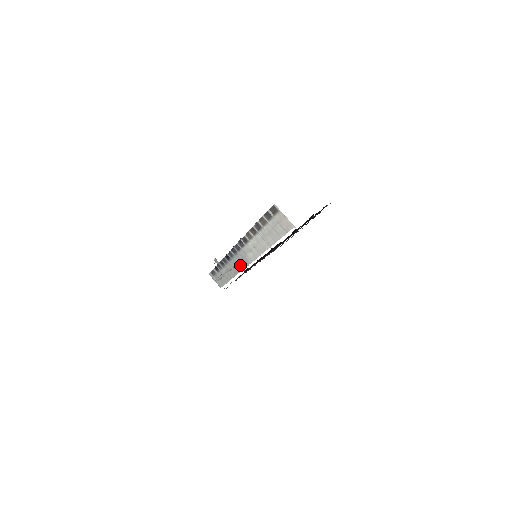
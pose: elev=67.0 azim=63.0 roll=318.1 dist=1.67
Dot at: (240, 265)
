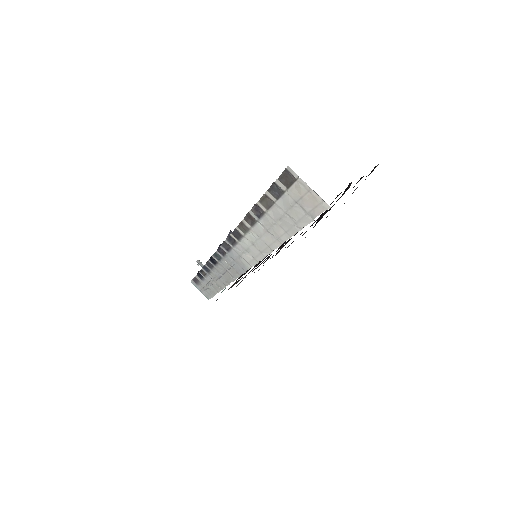
Dot at: (233, 271)
